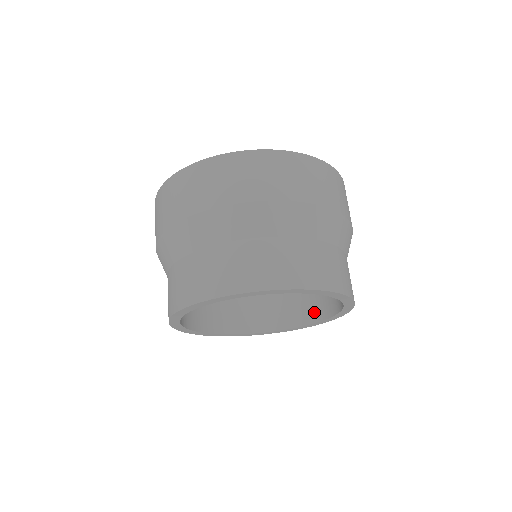
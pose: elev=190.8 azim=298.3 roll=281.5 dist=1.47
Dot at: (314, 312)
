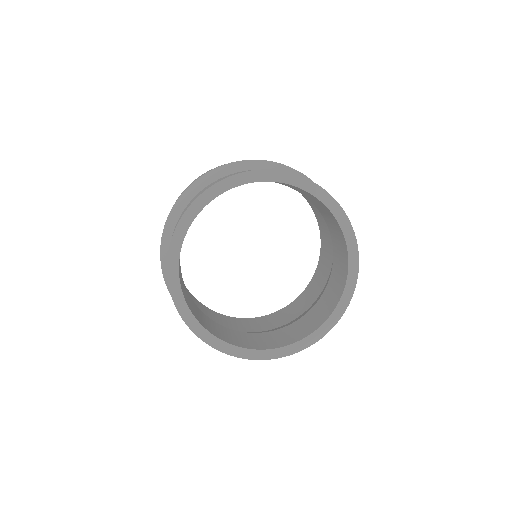
Dot at: (338, 291)
